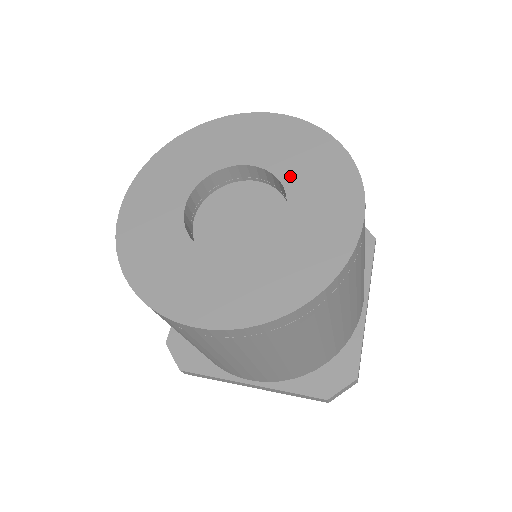
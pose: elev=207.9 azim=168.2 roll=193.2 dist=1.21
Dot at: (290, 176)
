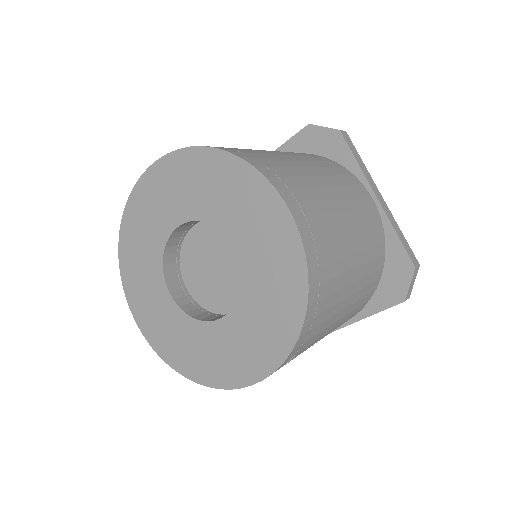
Dot at: (248, 299)
